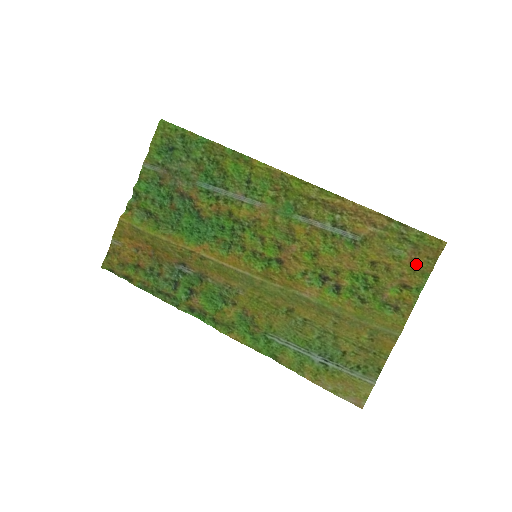
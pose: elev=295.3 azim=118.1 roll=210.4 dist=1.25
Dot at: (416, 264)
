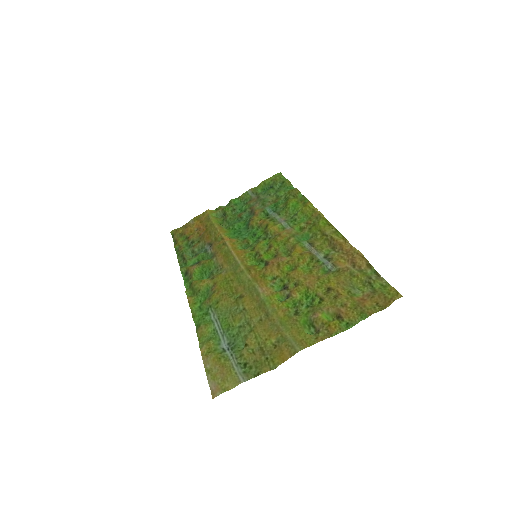
Dot at: (362, 302)
